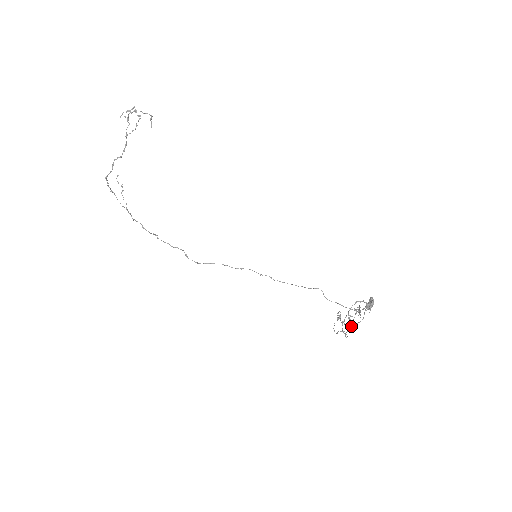
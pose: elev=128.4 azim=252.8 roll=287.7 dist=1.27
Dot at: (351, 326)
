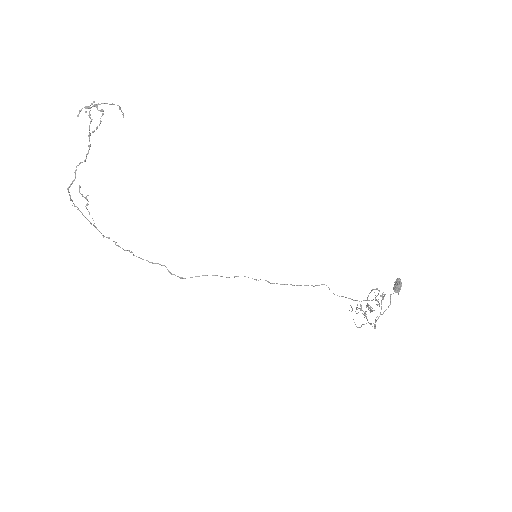
Dot at: occluded
